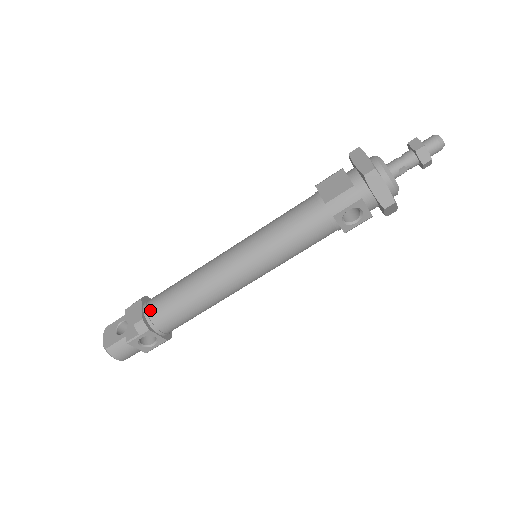
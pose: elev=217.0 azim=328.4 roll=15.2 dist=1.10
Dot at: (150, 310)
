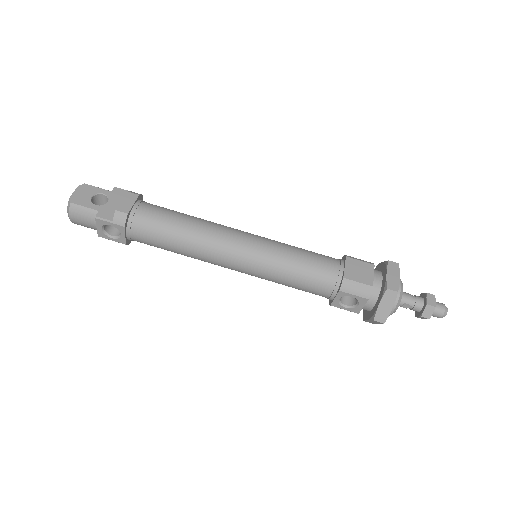
Dot at: (139, 212)
